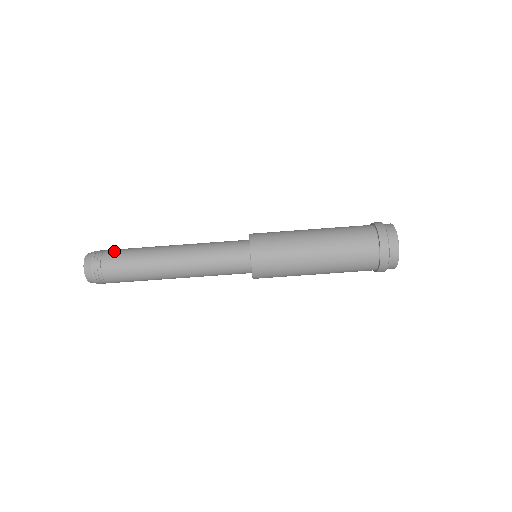
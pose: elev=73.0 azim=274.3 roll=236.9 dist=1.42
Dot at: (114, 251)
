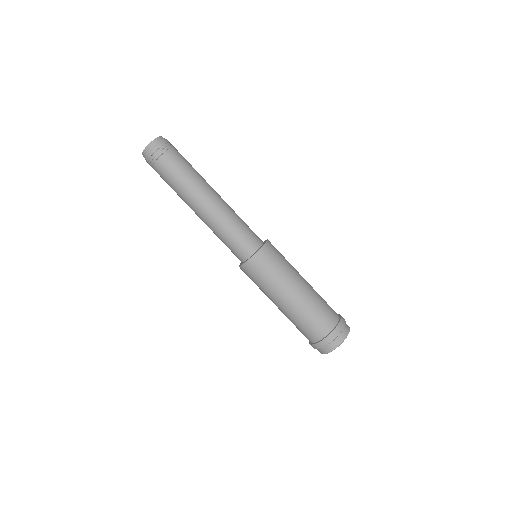
Dot at: (171, 160)
